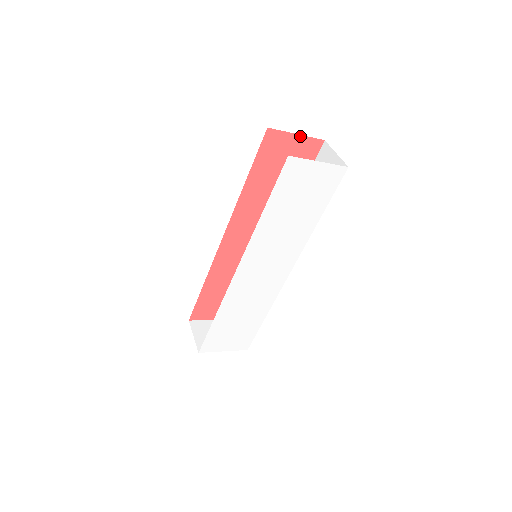
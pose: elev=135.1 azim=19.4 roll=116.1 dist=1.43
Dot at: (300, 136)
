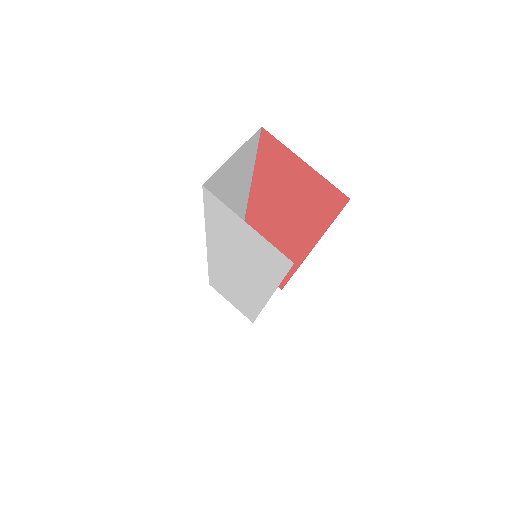
Dot at: (311, 168)
